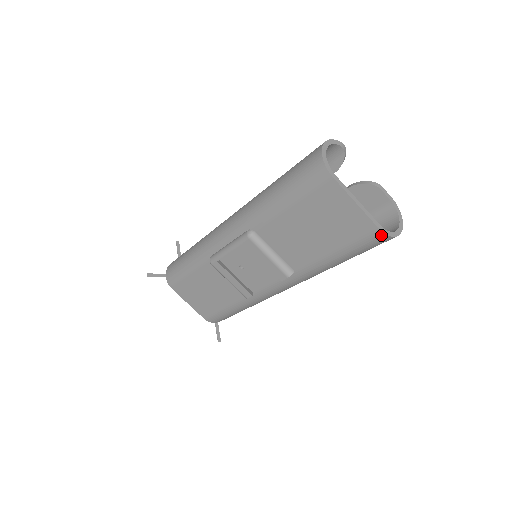
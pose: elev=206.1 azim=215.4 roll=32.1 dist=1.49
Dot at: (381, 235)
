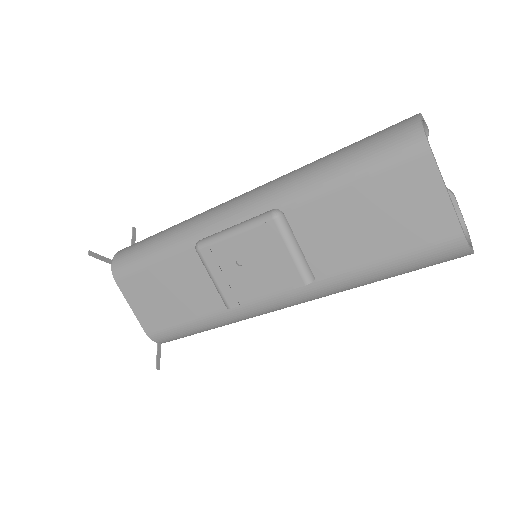
Dot at: (461, 244)
